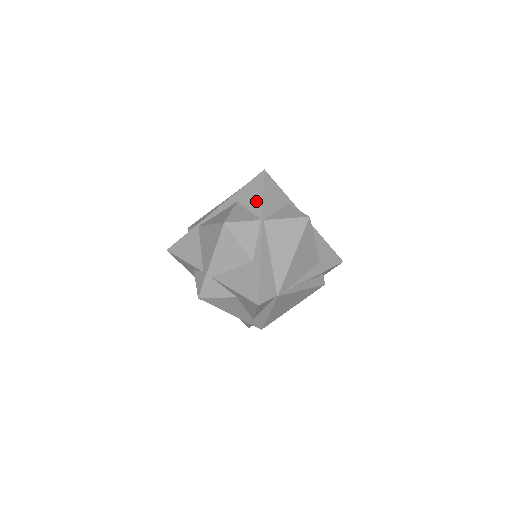
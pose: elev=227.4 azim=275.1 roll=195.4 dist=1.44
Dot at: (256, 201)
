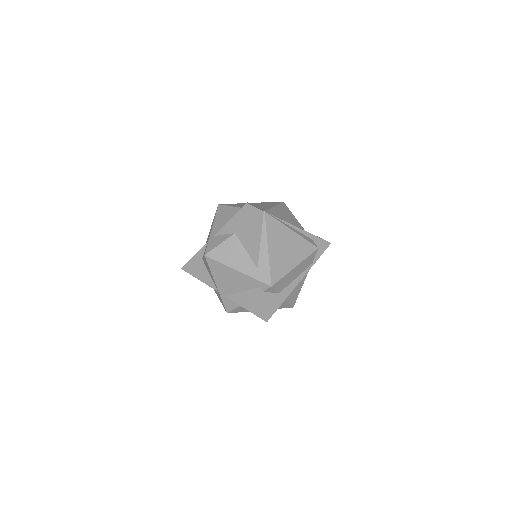
Dot at: occluded
